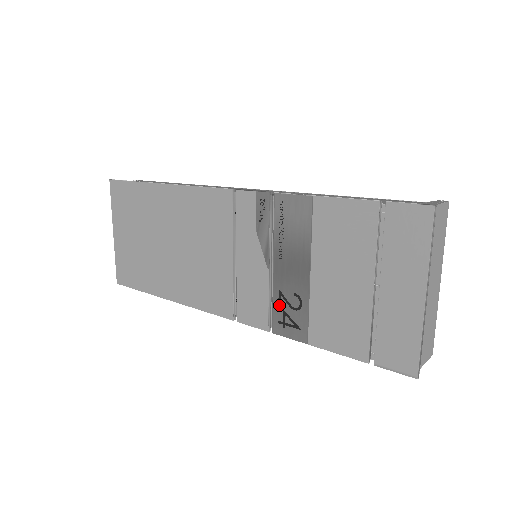
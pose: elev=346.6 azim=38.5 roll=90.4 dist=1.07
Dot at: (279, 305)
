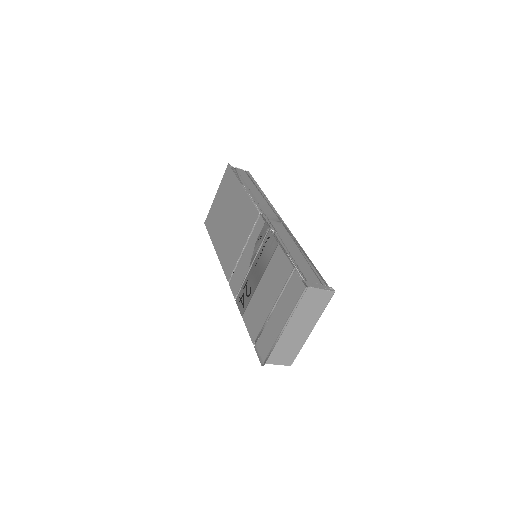
Dot at: (244, 288)
